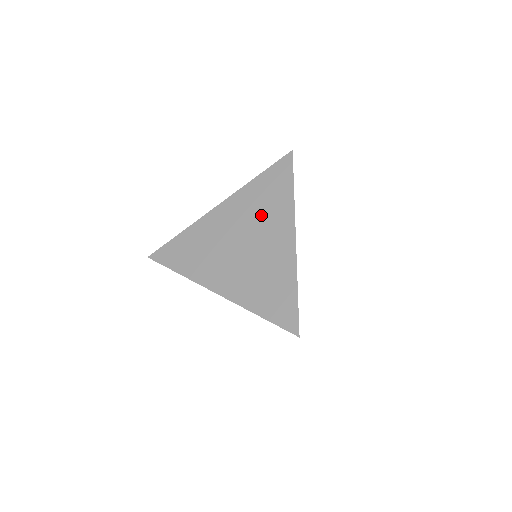
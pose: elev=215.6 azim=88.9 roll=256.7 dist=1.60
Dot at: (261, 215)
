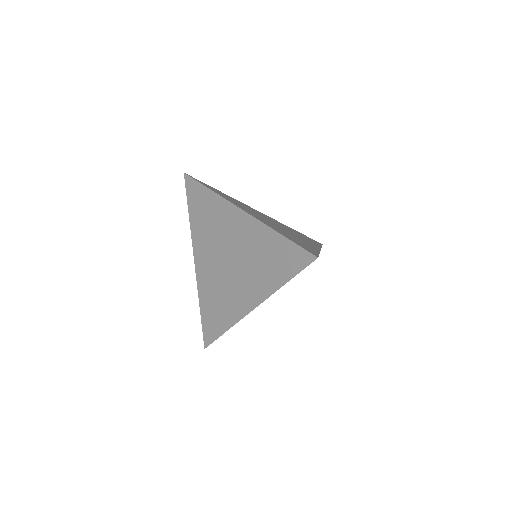
Dot at: (294, 232)
